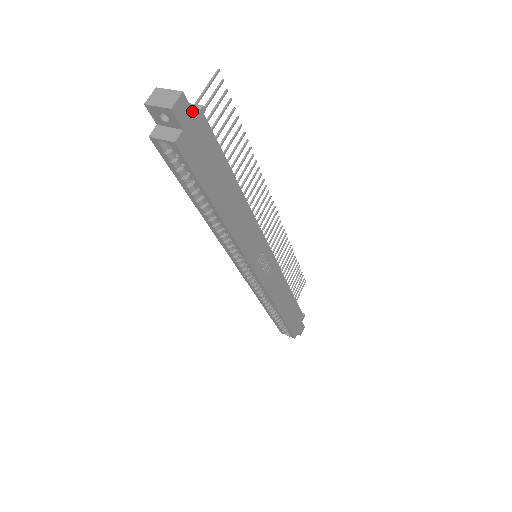
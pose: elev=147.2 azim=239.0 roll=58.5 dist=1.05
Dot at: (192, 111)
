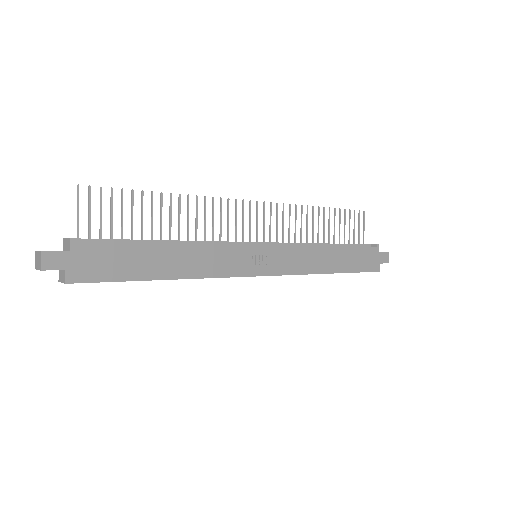
Dot at: (62, 252)
